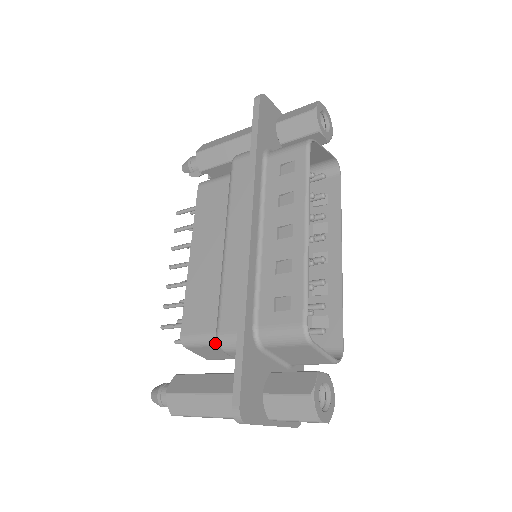
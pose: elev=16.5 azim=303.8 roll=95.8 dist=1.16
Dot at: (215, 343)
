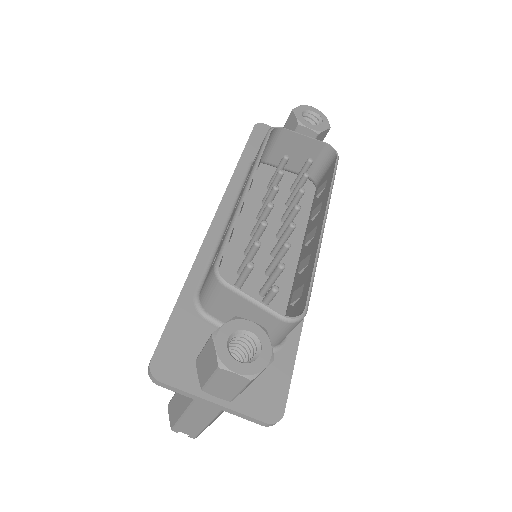
Dot at: occluded
